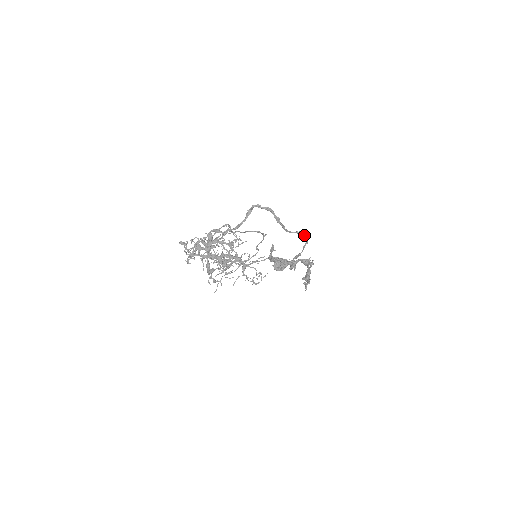
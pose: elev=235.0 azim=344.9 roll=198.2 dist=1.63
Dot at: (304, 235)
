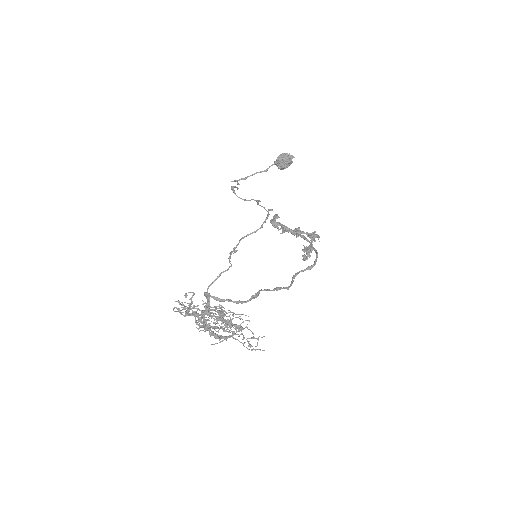
Dot at: (314, 264)
